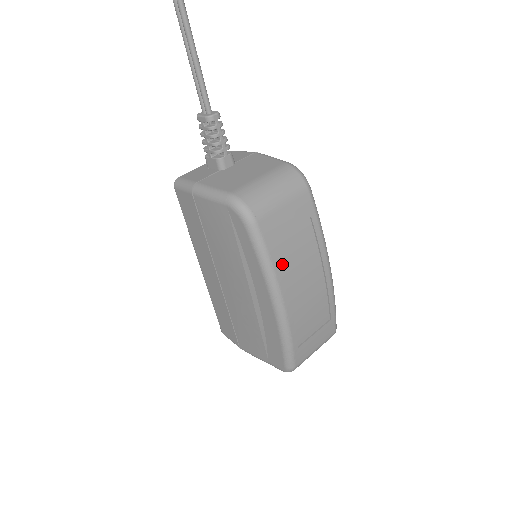
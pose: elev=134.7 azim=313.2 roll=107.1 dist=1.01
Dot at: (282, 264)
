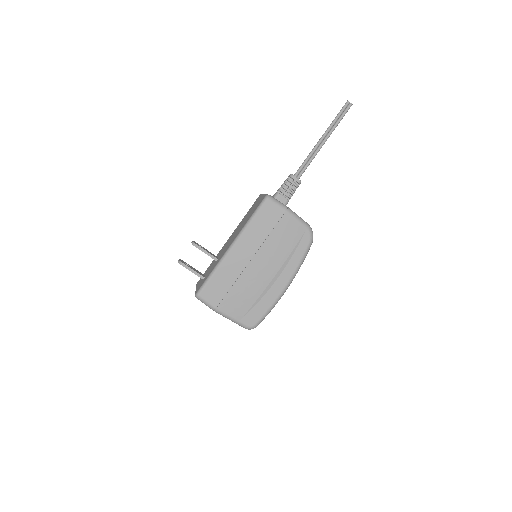
Dot at: occluded
